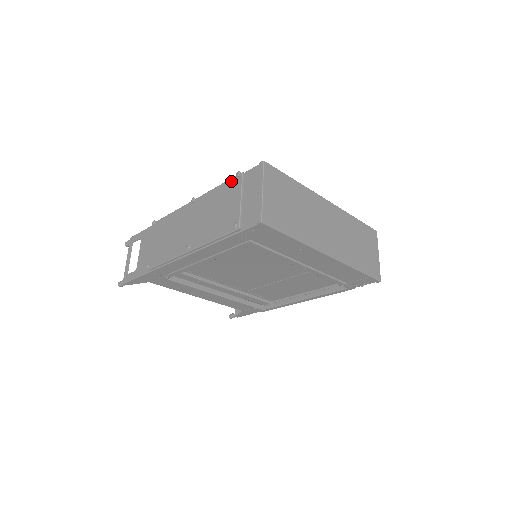
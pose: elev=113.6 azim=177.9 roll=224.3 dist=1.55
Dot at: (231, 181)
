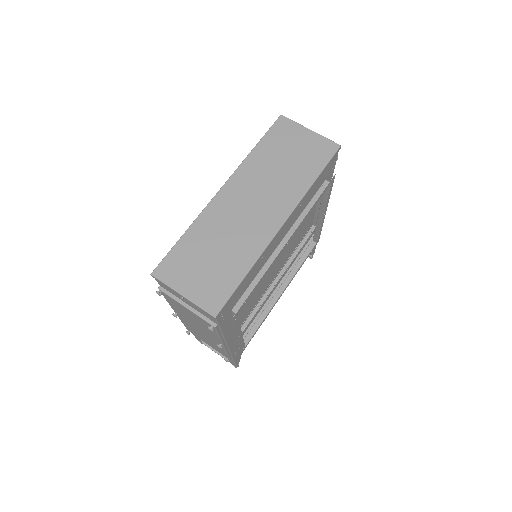
Dot at: (165, 297)
